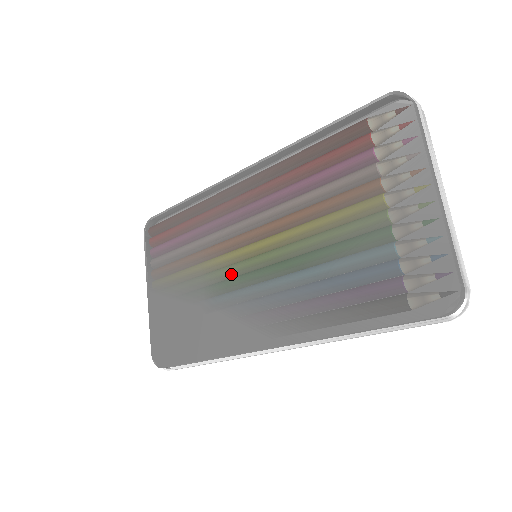
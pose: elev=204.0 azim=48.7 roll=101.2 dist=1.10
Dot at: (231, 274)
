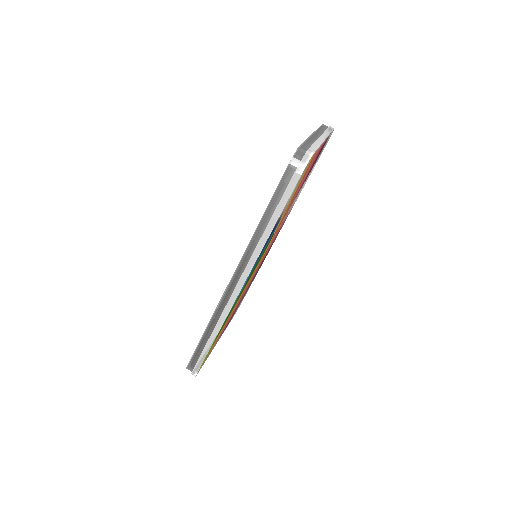
Dot at: occluded
